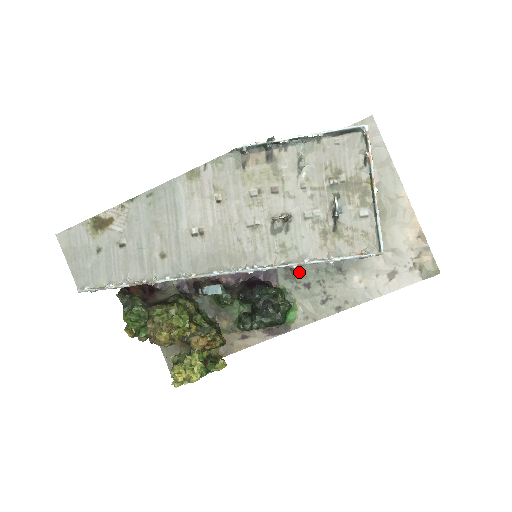
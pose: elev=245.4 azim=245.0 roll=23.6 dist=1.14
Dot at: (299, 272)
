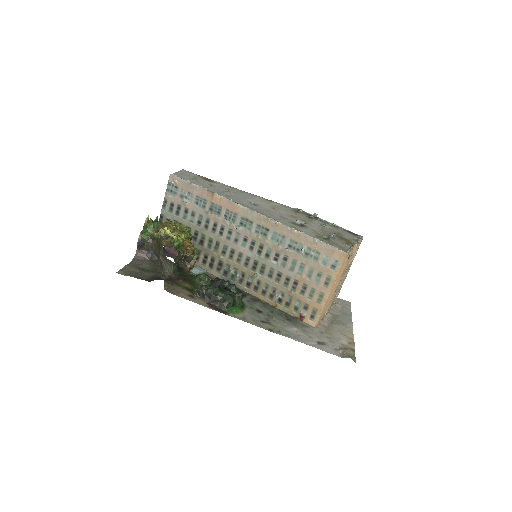
Dot at: (260, 304)
